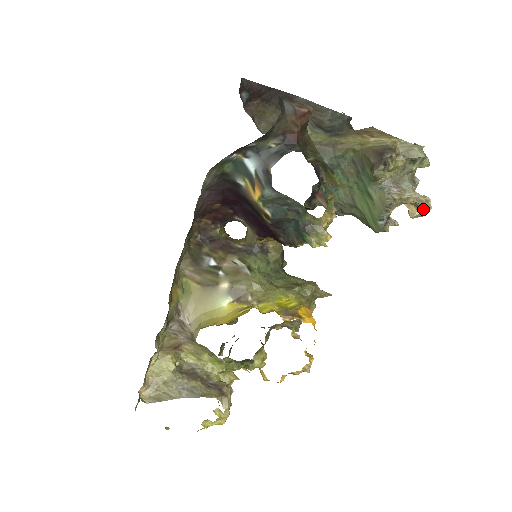
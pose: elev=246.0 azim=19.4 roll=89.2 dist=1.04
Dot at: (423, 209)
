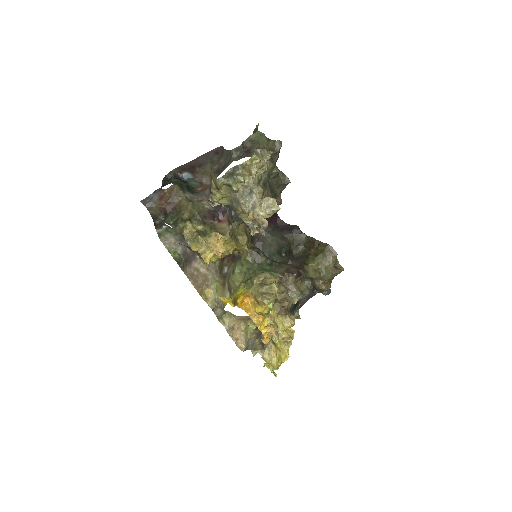
Dot at: (256, 214)
